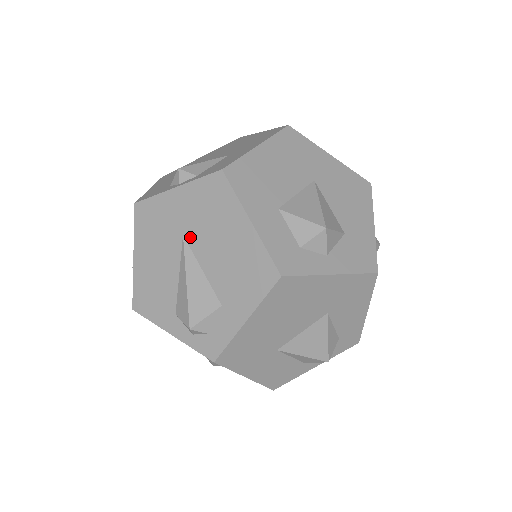
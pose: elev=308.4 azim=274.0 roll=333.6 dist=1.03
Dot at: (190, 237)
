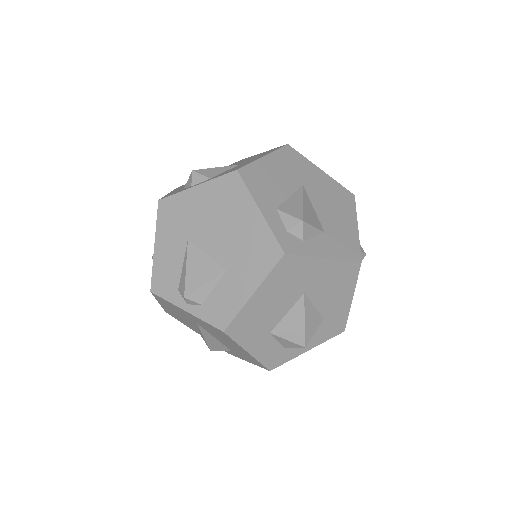
Dot at: (203, 327)
